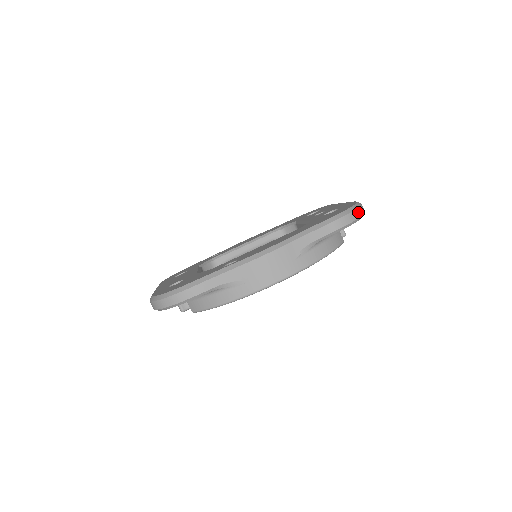
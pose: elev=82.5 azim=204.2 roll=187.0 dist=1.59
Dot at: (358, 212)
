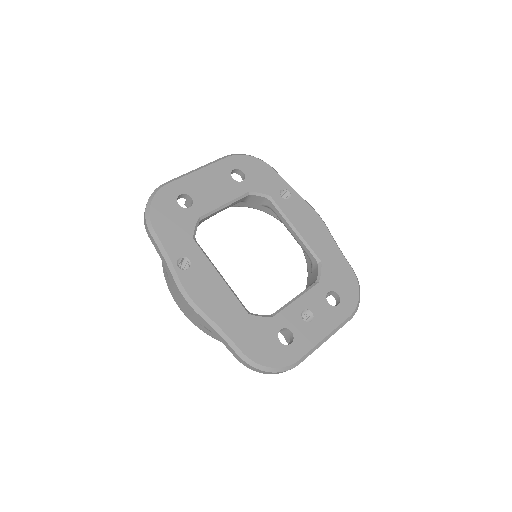
Dot at: (264, 372)
